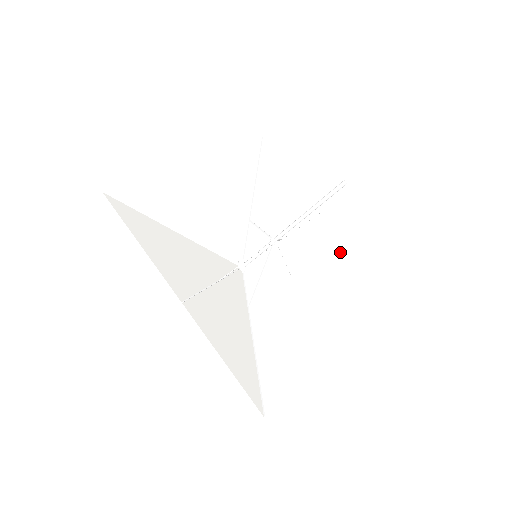
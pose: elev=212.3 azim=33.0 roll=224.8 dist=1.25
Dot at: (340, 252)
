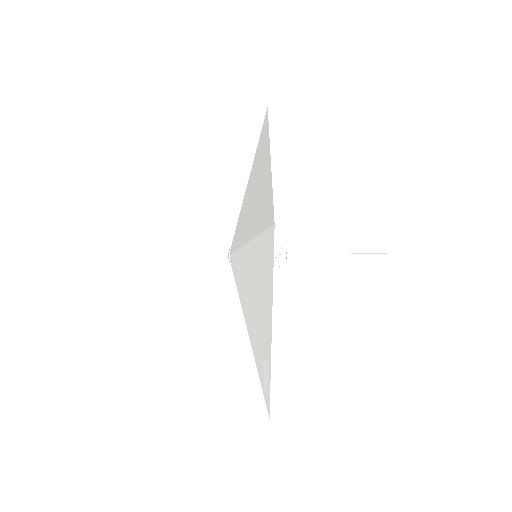
Dot at: occluded
